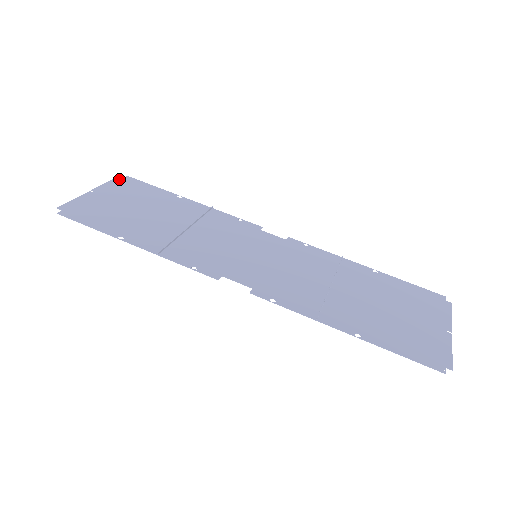
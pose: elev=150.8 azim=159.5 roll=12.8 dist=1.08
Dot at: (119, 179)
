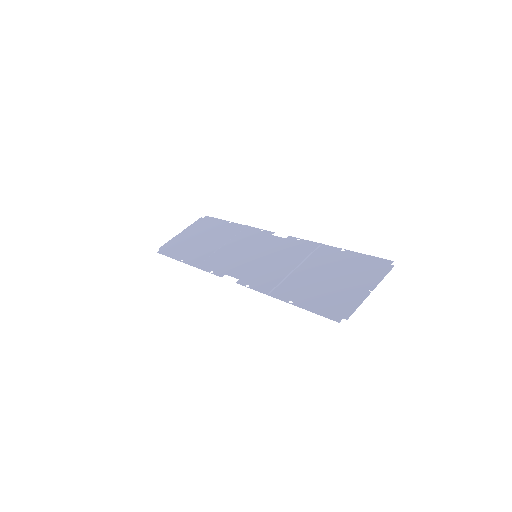
Dot at: (200, 220)
